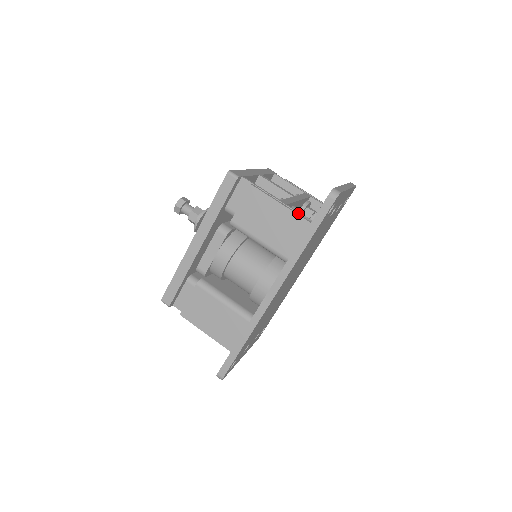
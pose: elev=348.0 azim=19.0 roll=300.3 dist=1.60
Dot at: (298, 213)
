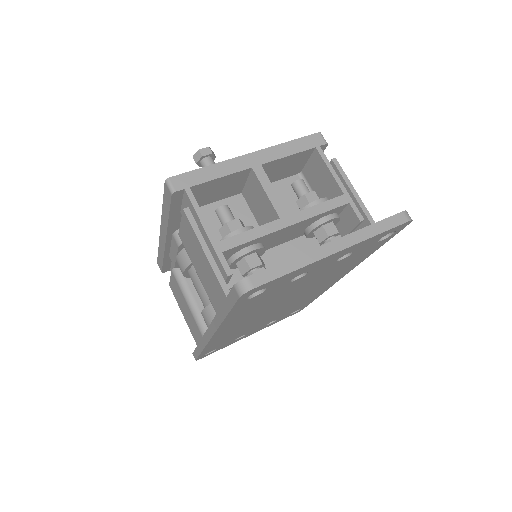
Dot at: (226, 273)
